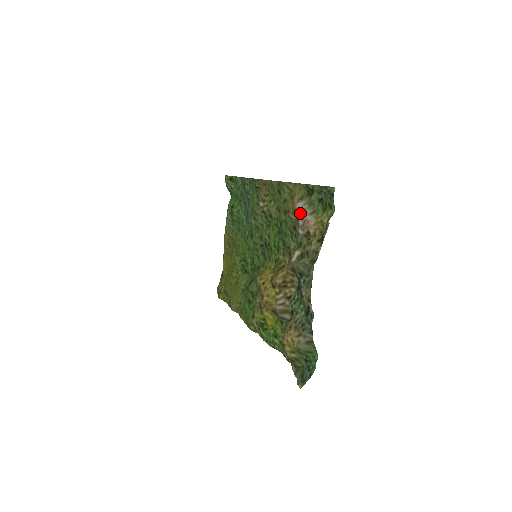
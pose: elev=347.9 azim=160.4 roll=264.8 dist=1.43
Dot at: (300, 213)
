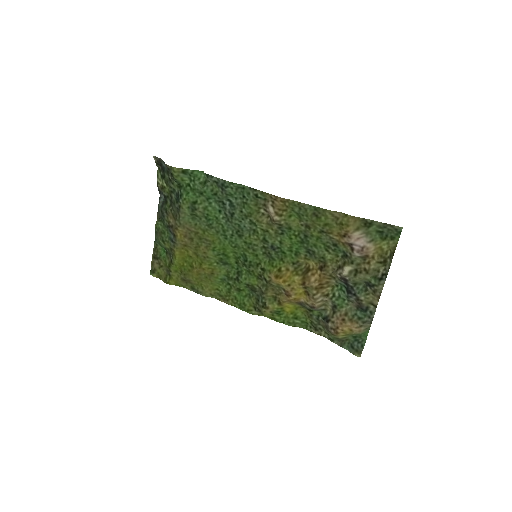
Dot at: (356, 240)
